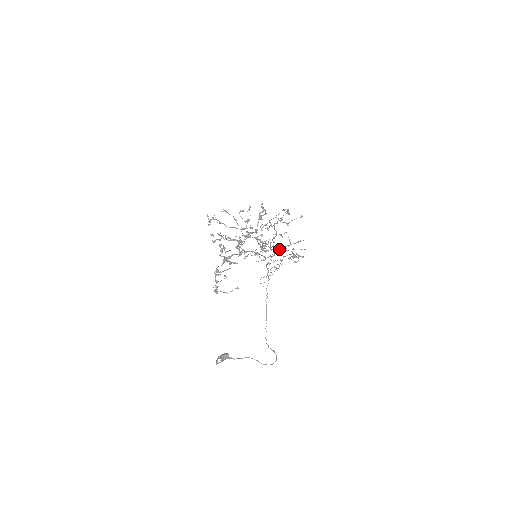
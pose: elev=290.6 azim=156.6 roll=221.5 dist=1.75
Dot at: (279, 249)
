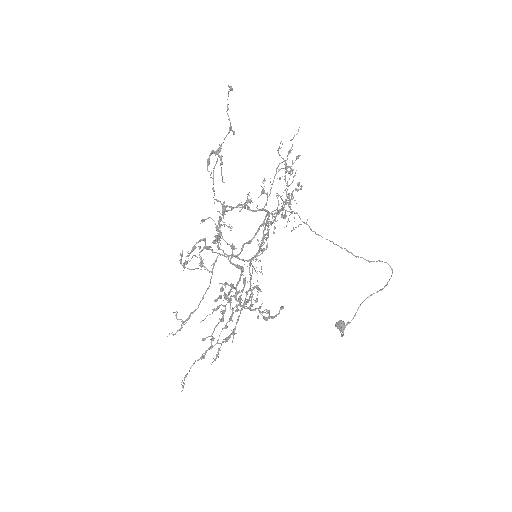
Dot at: (267, 223)
